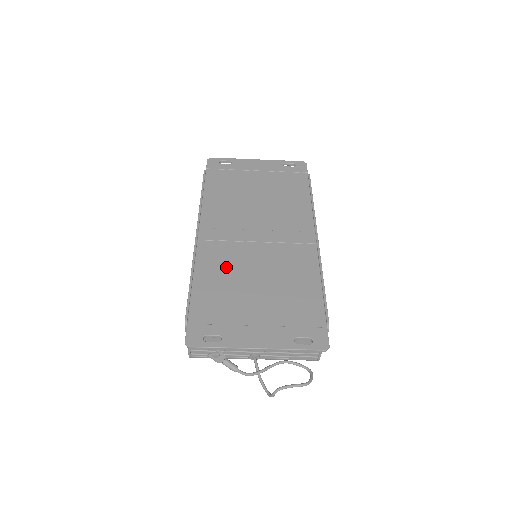
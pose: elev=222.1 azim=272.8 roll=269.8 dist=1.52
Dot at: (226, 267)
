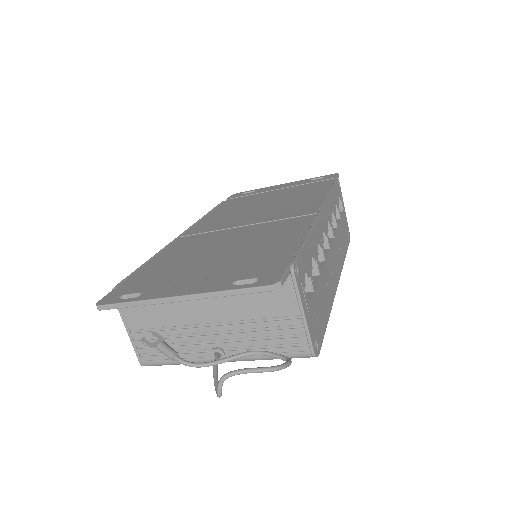
Dot at: (194, 247)
